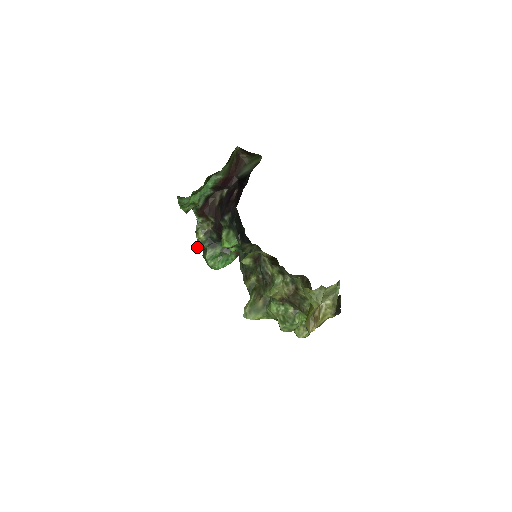
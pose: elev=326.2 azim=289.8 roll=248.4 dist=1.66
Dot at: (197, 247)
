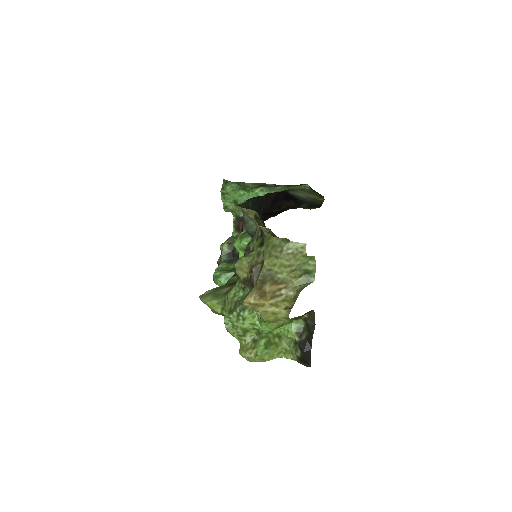
Dot at: (217, 262)
